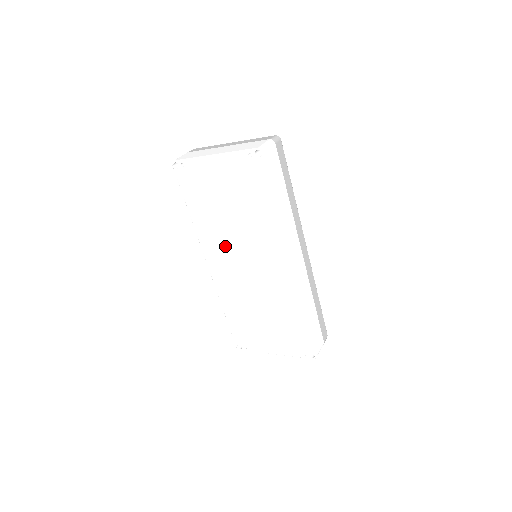
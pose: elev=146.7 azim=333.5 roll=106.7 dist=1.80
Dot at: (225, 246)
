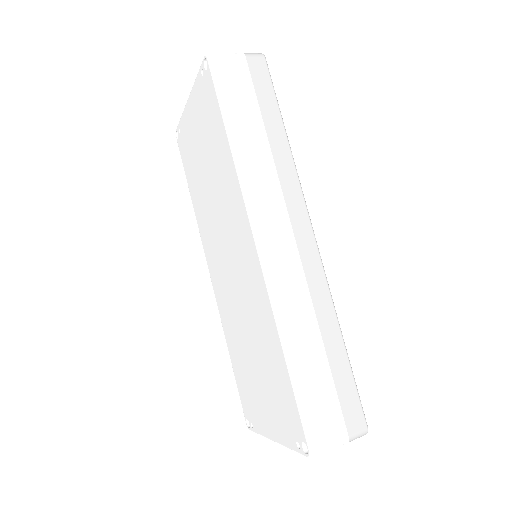
Dot at: (213, 236)
